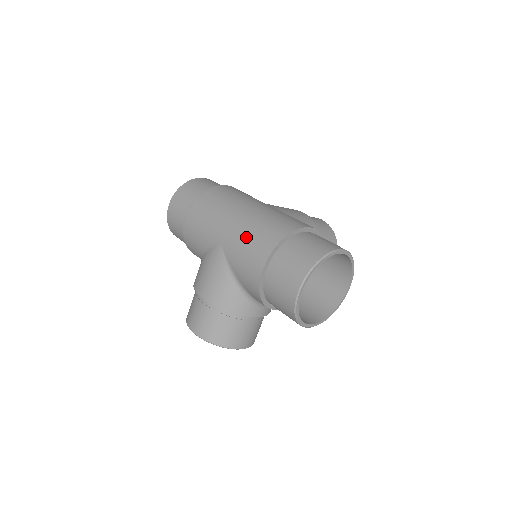
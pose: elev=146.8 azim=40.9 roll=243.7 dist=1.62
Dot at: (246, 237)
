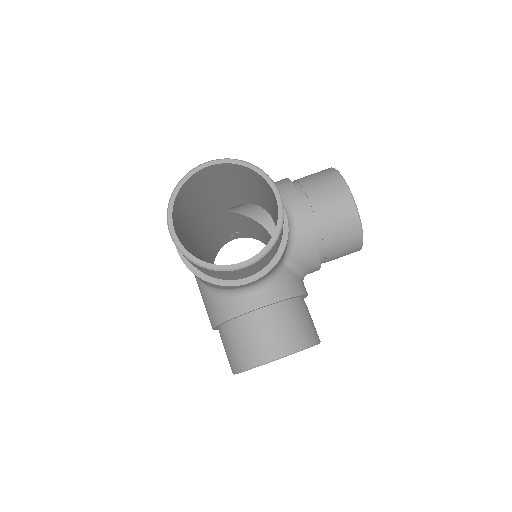
Dot at: occluded
